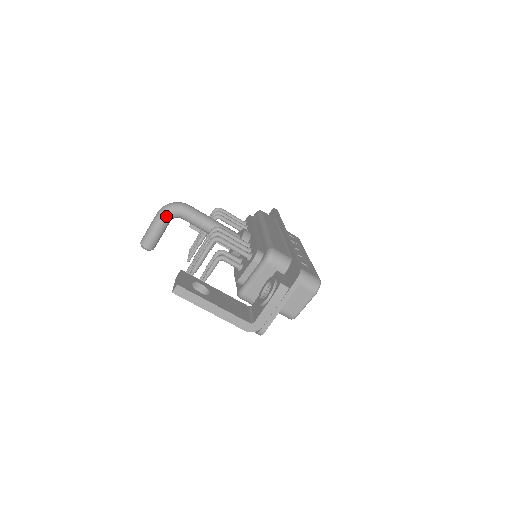
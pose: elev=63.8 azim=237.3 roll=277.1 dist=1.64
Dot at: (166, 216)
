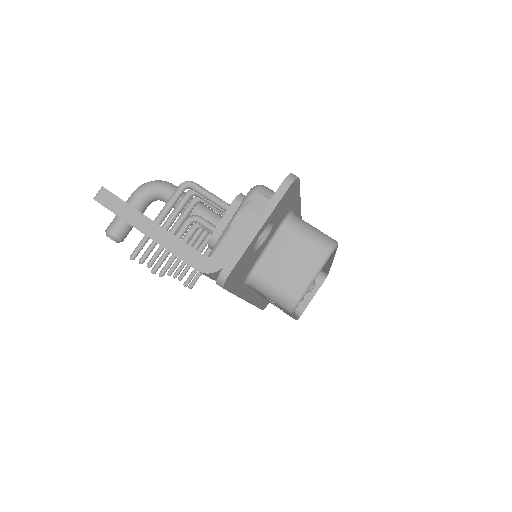
Dot at: (142, 192)
